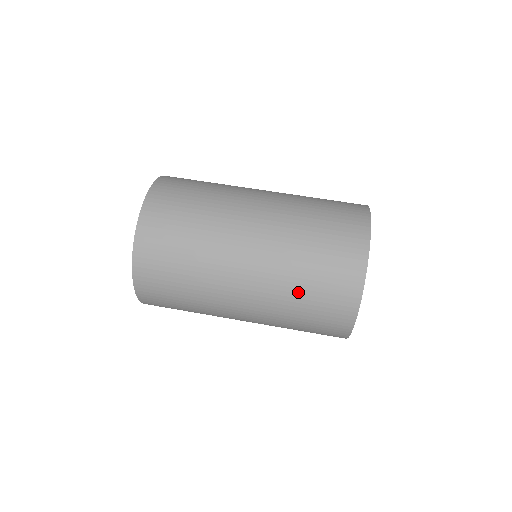
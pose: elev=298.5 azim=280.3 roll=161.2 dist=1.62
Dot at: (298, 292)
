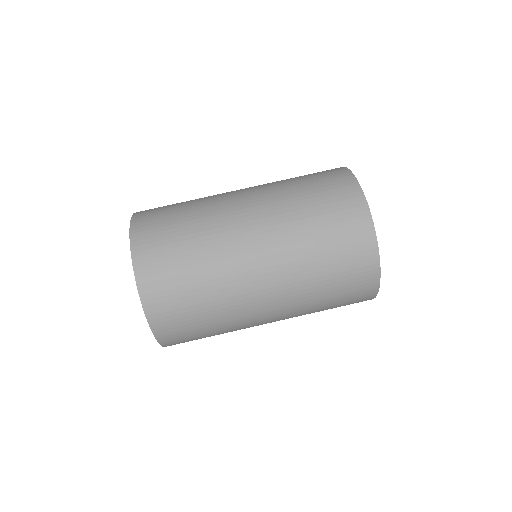
Dot at: occluded
